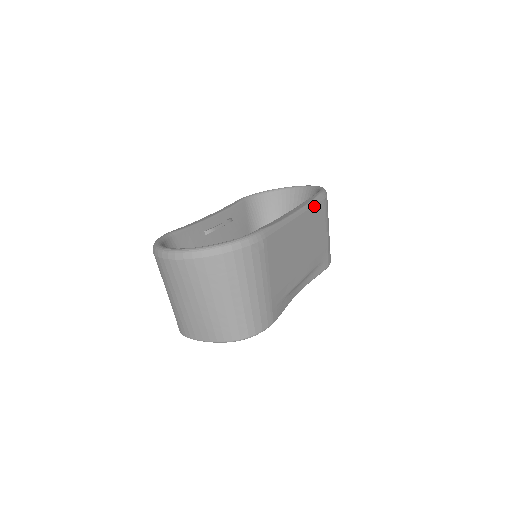
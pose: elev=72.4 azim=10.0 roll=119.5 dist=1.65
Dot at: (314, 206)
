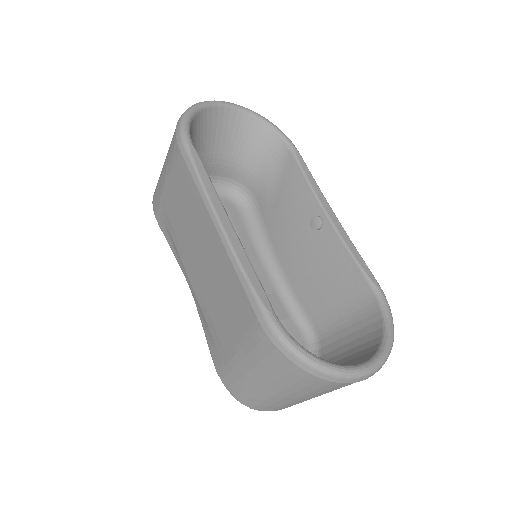
Dot at: occluded
